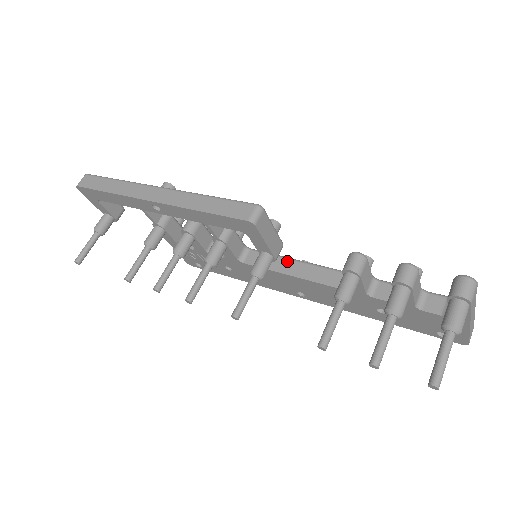
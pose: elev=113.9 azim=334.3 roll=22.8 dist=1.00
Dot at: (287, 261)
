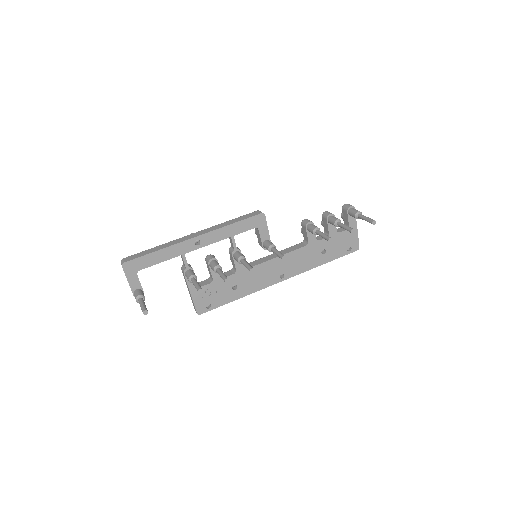
Dot at: (269, 256)
